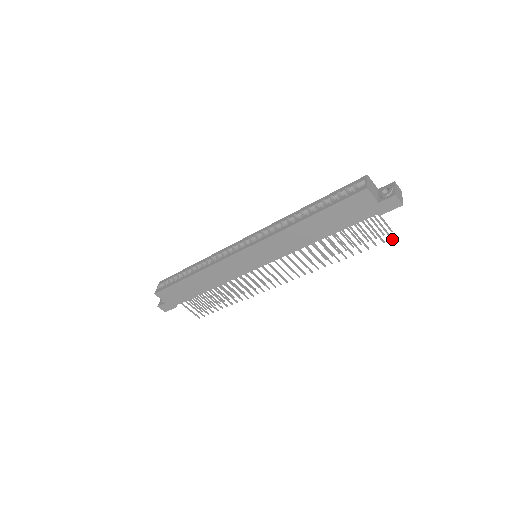
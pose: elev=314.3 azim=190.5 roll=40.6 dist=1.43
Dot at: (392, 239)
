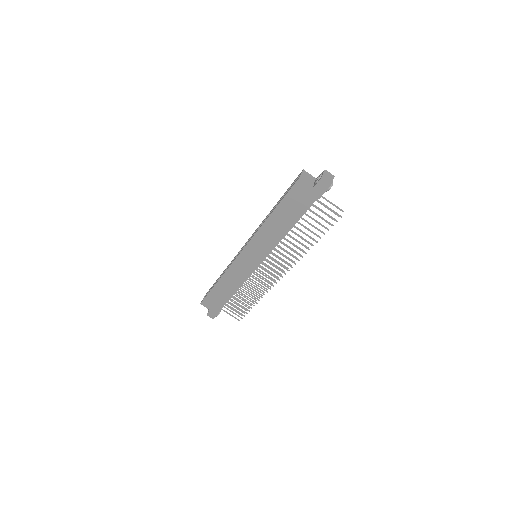
Dot at: (341, 217)
